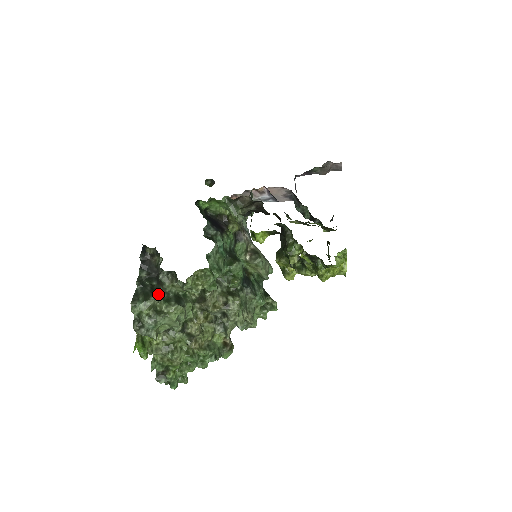
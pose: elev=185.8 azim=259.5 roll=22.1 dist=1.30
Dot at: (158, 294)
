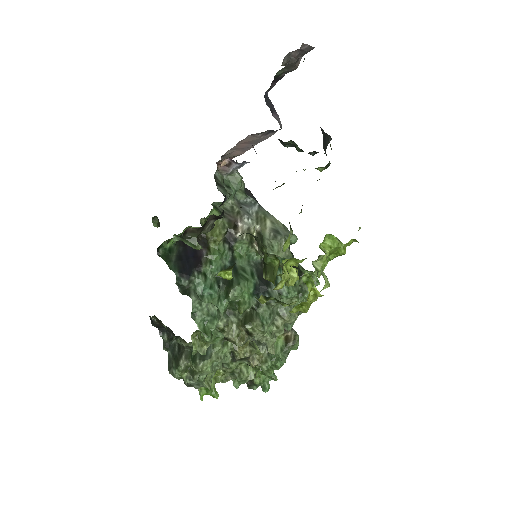
Dot at: (186, 352)
